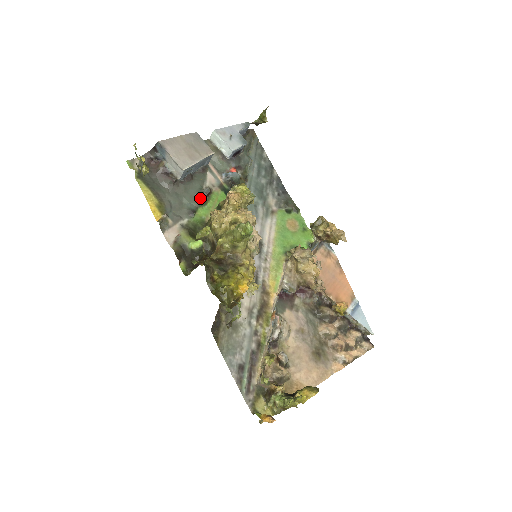
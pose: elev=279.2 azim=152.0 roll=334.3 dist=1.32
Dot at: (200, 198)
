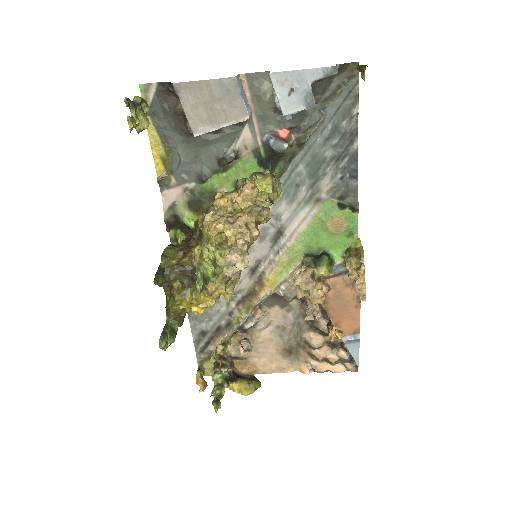
Dot at: (219, 163)
